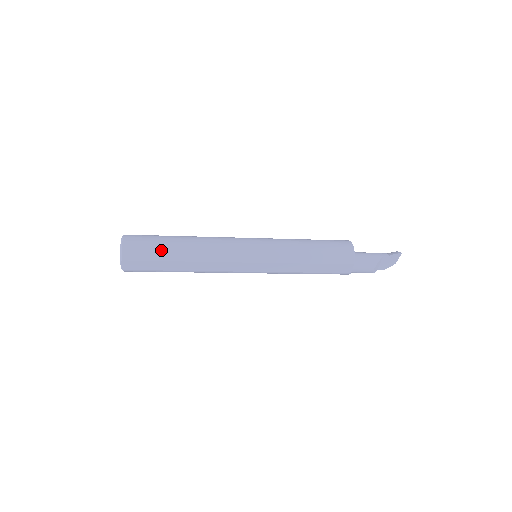
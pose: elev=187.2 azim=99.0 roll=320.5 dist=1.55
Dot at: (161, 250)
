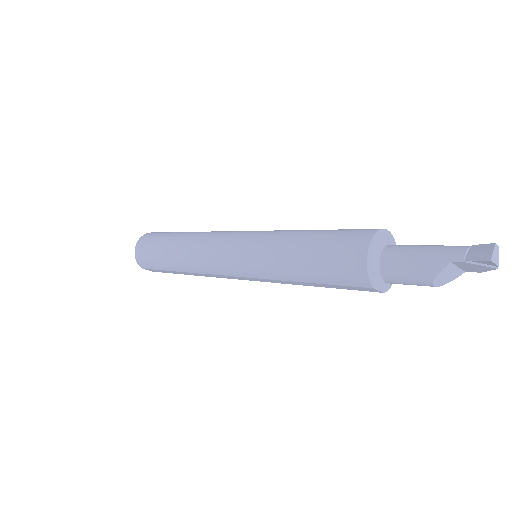
Dot at: (159, 261)
